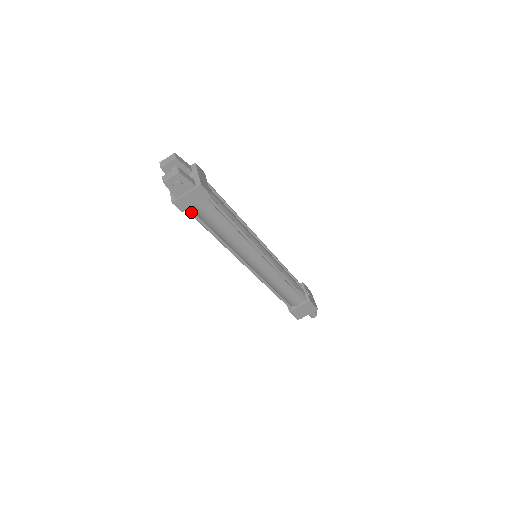
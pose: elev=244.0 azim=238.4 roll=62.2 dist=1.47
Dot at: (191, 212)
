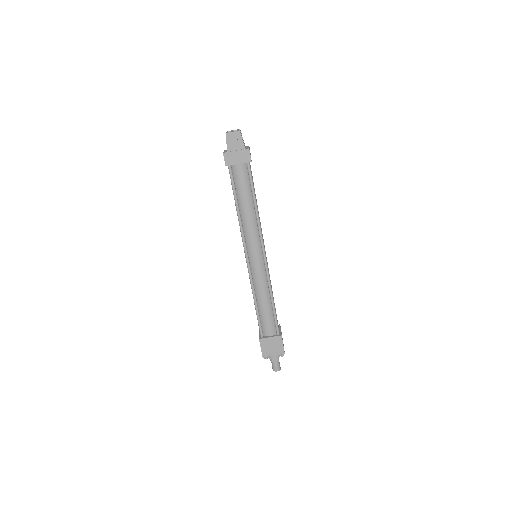
Dot at: (231, 171)
